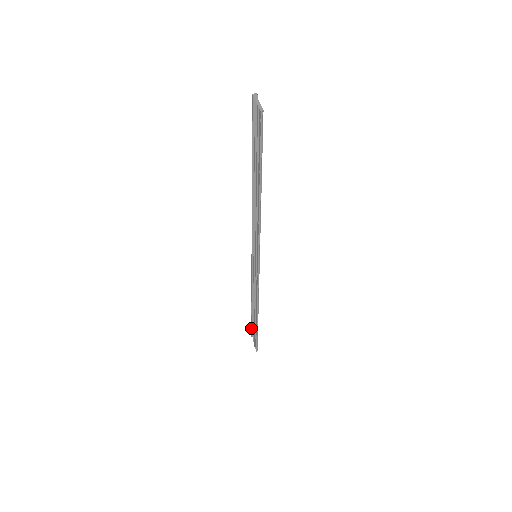
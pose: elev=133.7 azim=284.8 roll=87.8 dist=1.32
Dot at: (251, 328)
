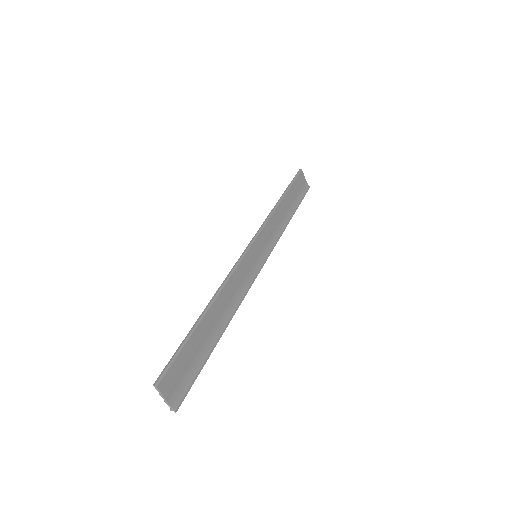
Dot at: (184, 387)
